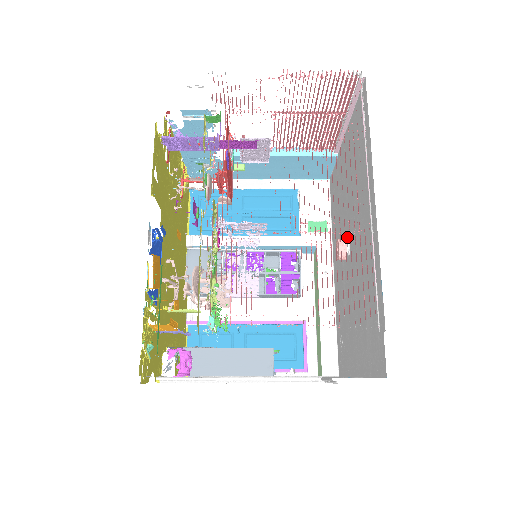
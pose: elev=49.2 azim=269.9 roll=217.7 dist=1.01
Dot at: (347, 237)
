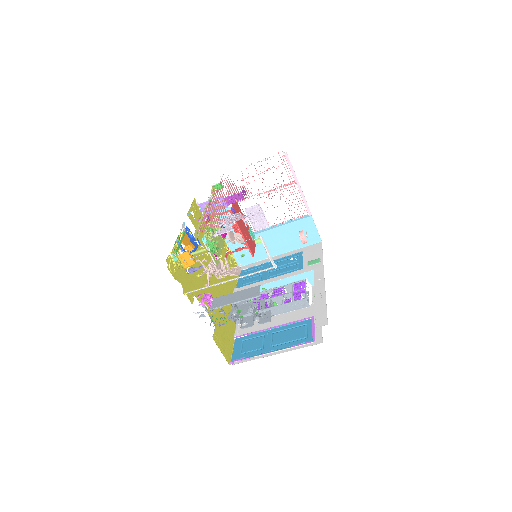
Dot at: occluded
